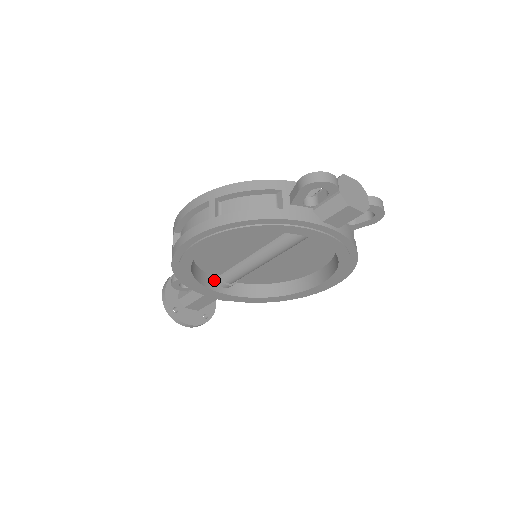
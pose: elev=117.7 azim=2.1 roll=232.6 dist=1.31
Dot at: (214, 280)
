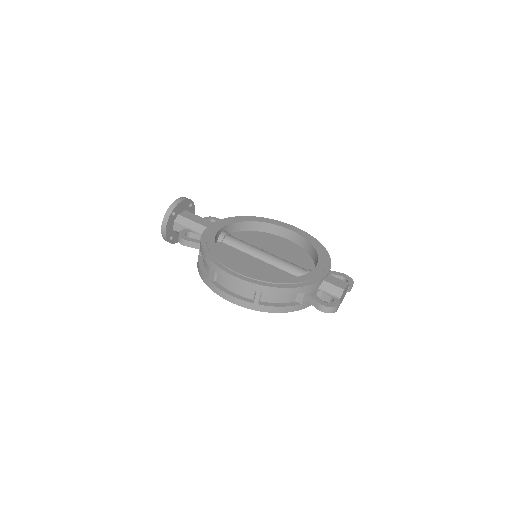
Dot at: occluded
